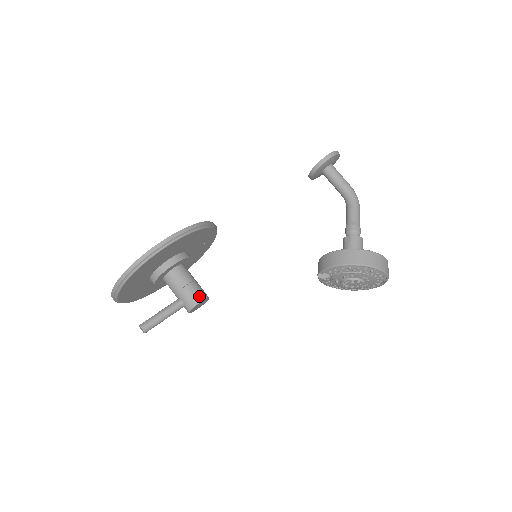
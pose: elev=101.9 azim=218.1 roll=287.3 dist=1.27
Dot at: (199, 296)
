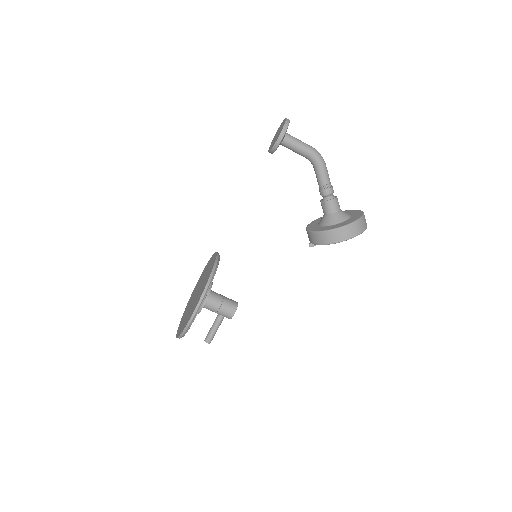
Dot at: (231, 311)
